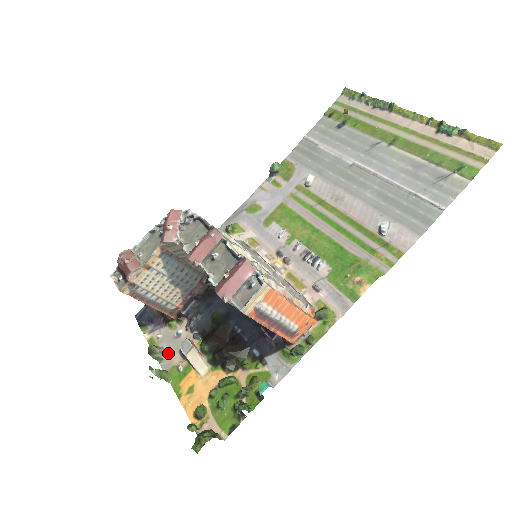
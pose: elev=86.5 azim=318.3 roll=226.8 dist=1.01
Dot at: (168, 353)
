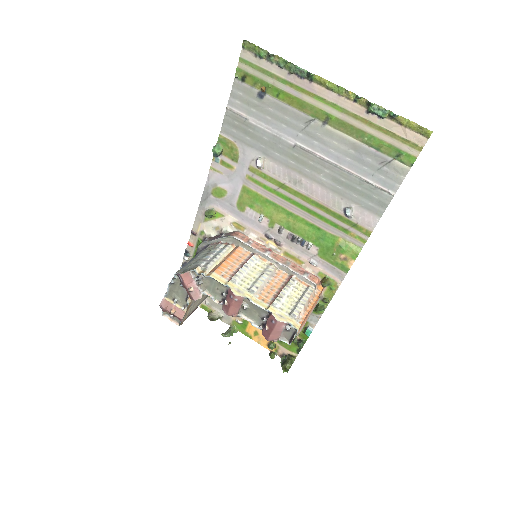
Dot at: (223, 314)
